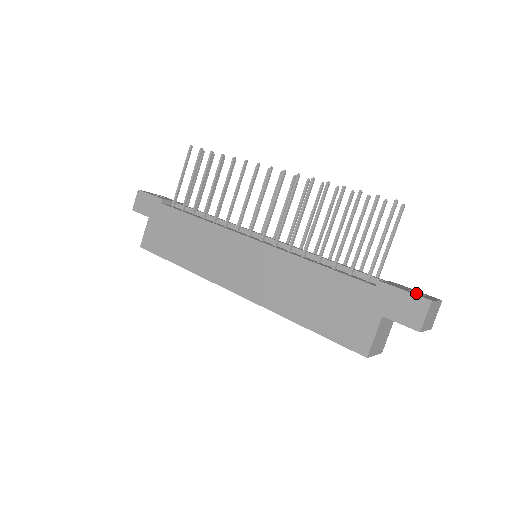
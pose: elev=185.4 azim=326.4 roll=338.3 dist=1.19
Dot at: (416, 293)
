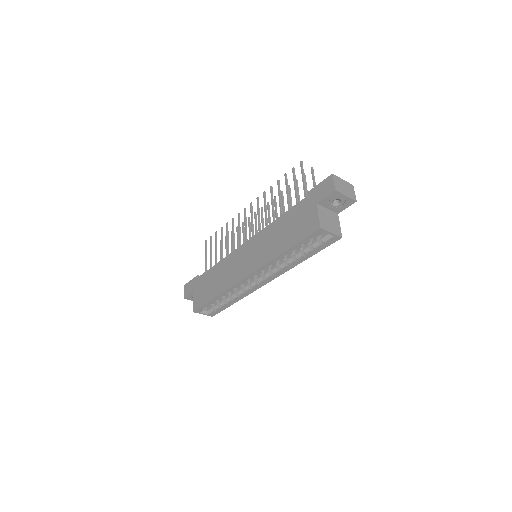
Dot at: occluded
